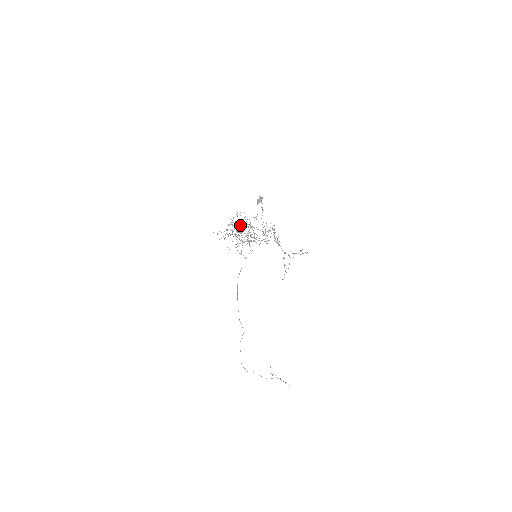
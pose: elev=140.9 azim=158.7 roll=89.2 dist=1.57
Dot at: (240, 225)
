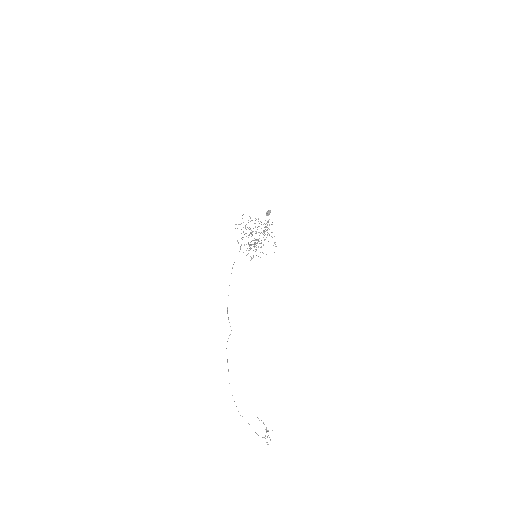
Dot at: occluded
